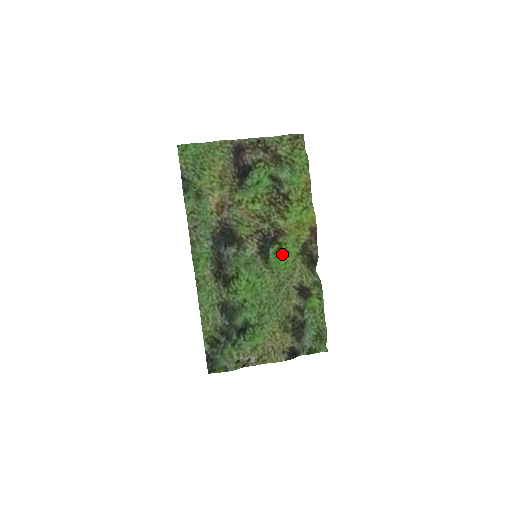
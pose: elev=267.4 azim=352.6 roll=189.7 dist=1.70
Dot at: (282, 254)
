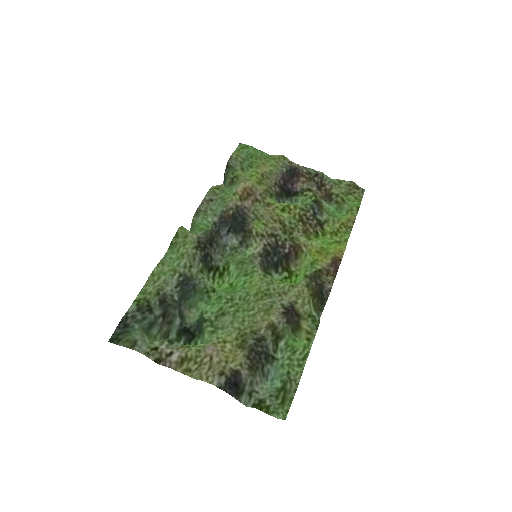
Dot at: occluded
